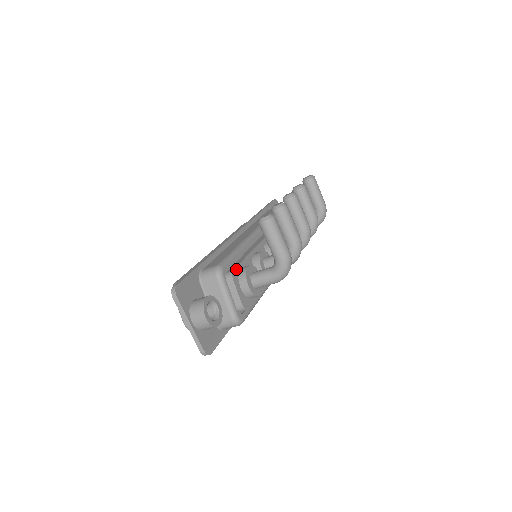
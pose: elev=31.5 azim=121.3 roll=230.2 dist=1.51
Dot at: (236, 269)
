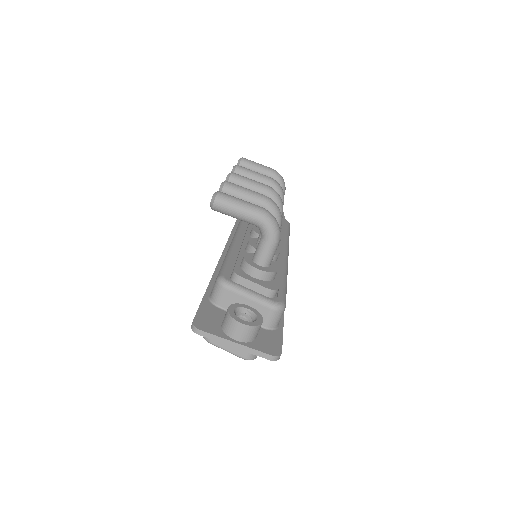
Dot at: (236, 267)
